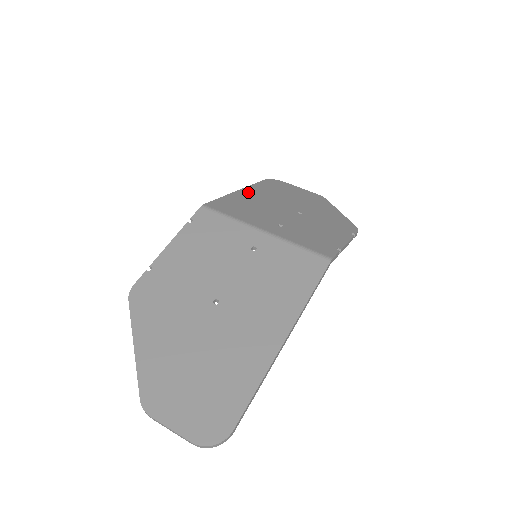
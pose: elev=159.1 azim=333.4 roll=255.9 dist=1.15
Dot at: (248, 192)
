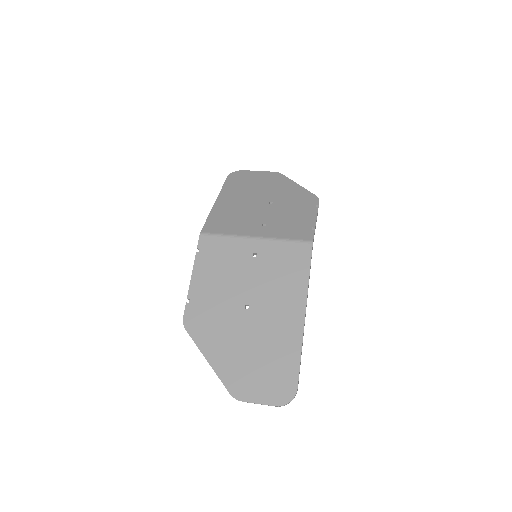
Dot at: (224, 199)
